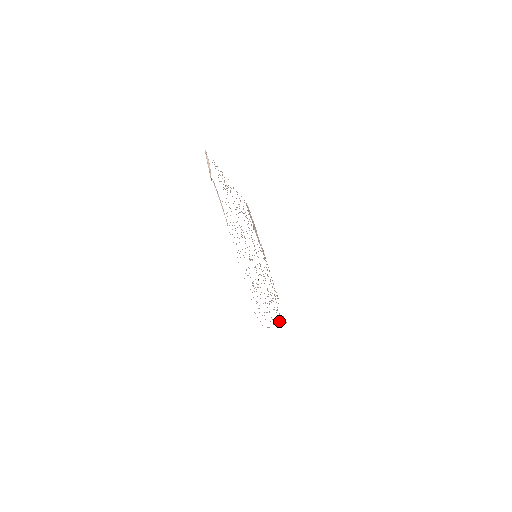
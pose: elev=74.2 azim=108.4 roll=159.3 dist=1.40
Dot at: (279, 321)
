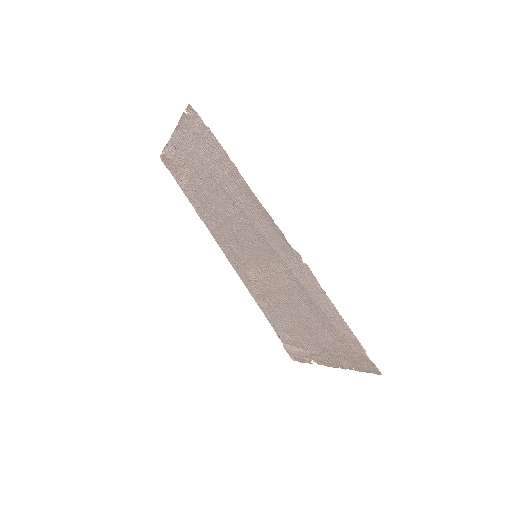
Dot at: (310, 277)
